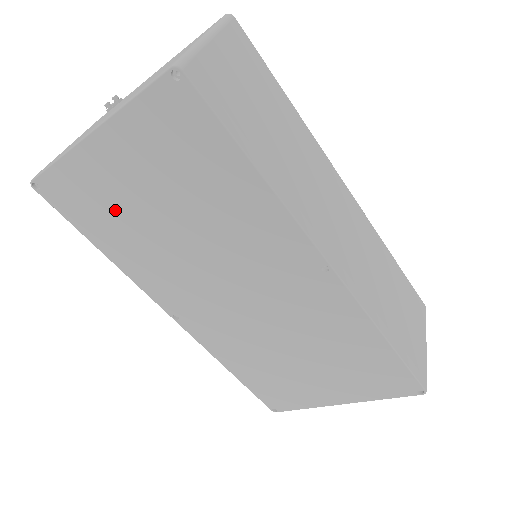
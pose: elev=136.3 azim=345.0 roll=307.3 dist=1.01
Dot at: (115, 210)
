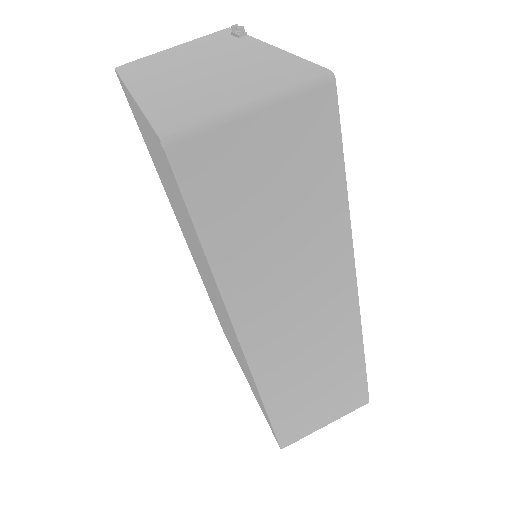
Dot at: occluded
